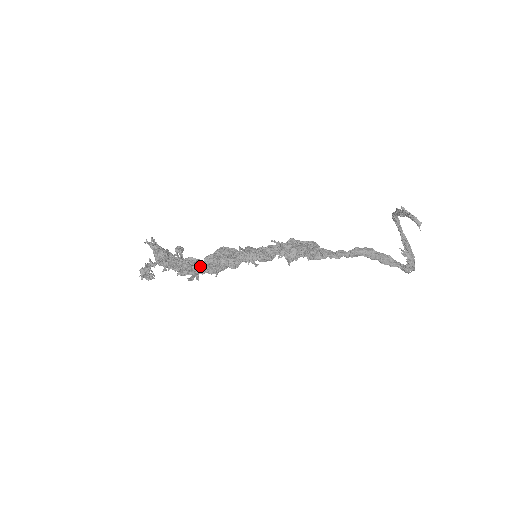
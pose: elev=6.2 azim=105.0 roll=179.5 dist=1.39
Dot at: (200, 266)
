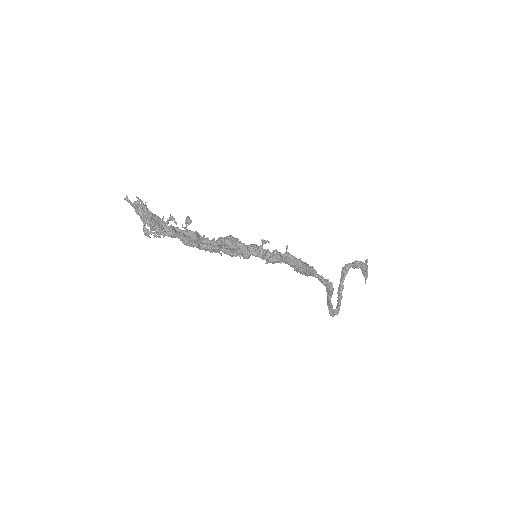
Dot at: (215, 243)
